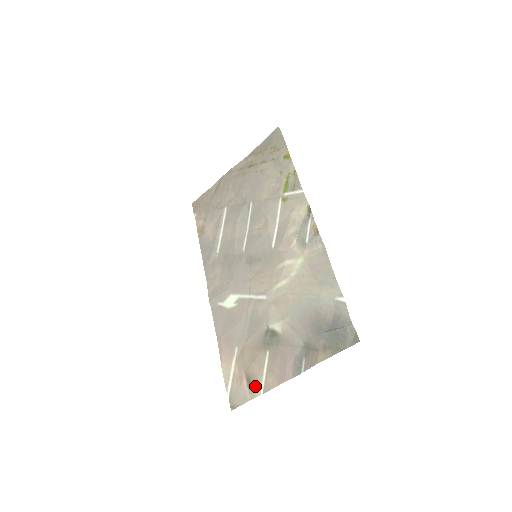
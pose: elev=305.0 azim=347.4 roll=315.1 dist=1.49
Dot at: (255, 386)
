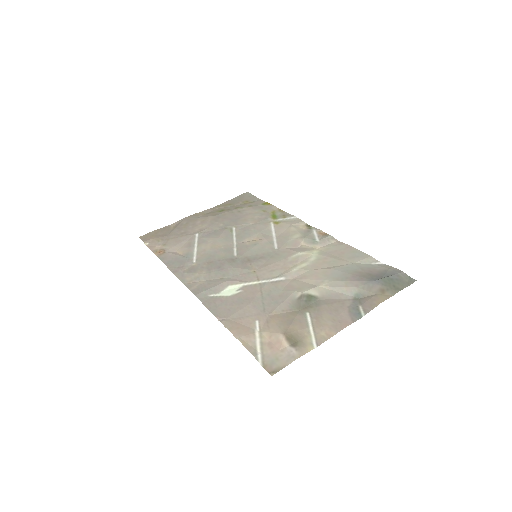
Dot at: (303, 342)
